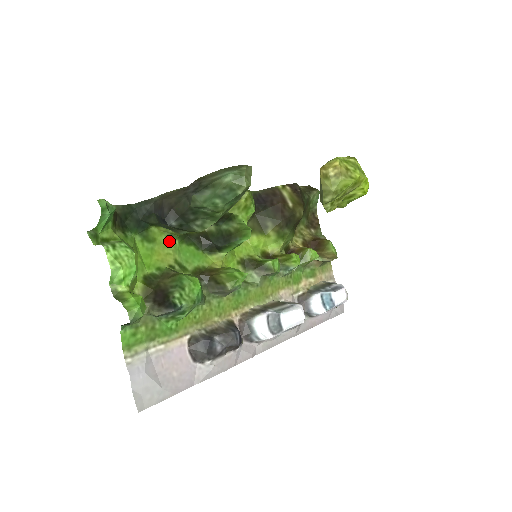
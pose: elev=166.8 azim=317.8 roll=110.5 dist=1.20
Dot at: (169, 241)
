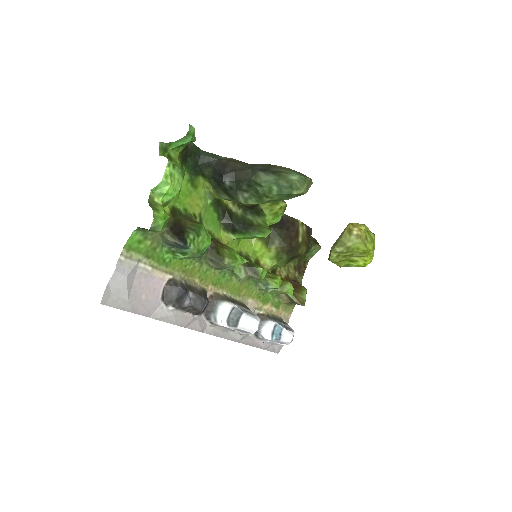
Dot at: (205, 197)
